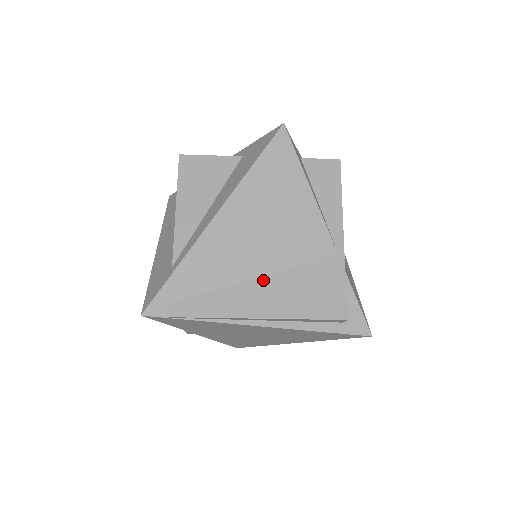
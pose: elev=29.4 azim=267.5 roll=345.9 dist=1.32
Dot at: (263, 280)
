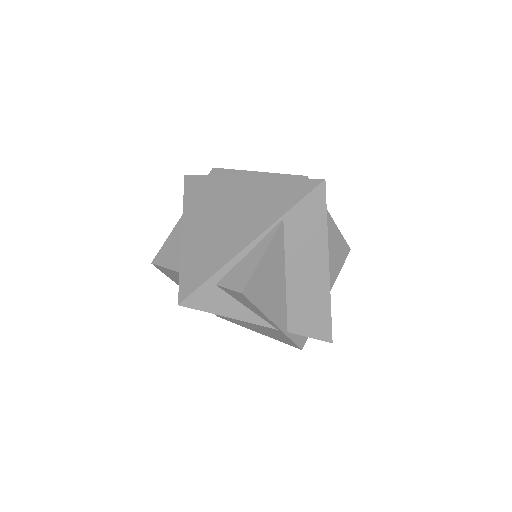
Dot at: (246, 322)
